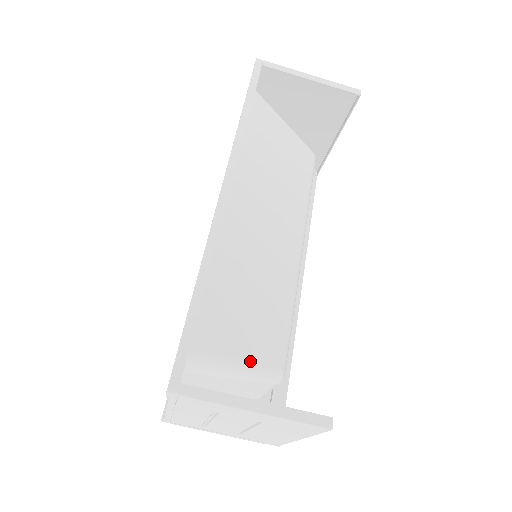
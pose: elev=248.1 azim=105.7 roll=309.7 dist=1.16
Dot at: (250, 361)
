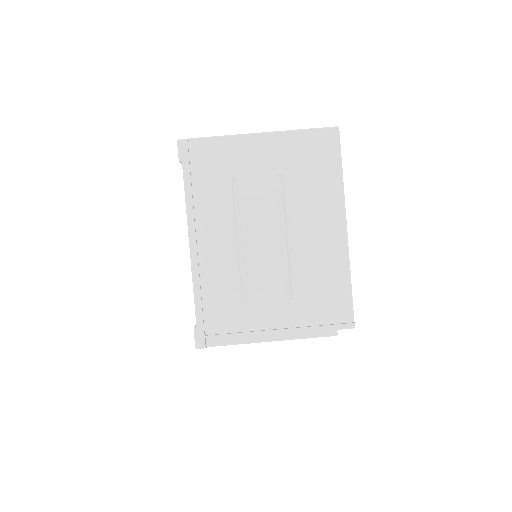
Dot at: occluded
